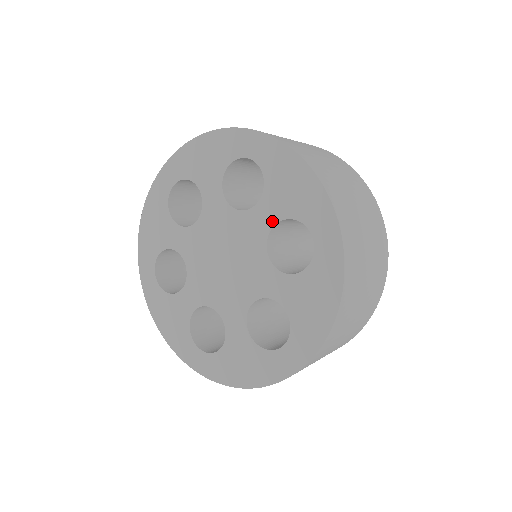
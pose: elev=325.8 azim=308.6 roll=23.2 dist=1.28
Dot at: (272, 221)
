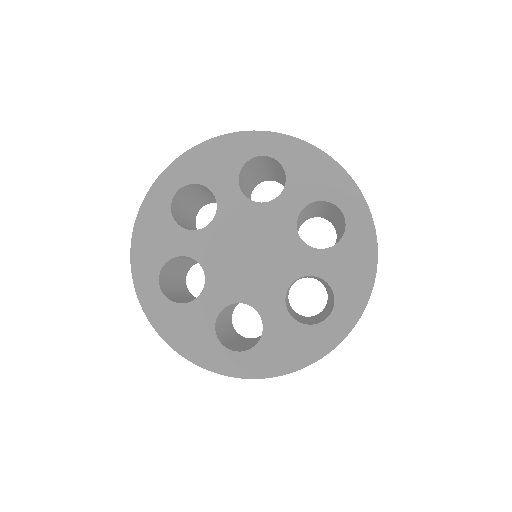
Dot at: (299, 206)
